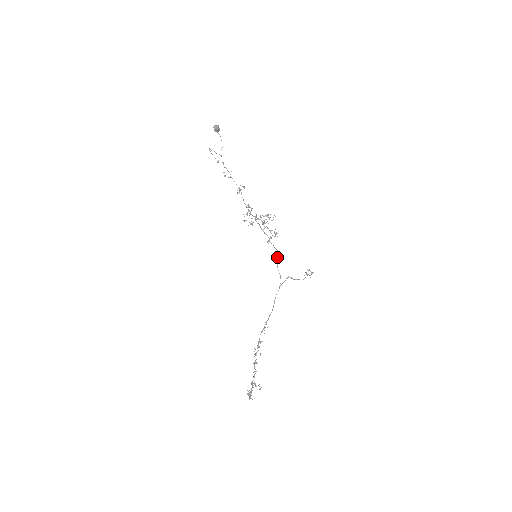
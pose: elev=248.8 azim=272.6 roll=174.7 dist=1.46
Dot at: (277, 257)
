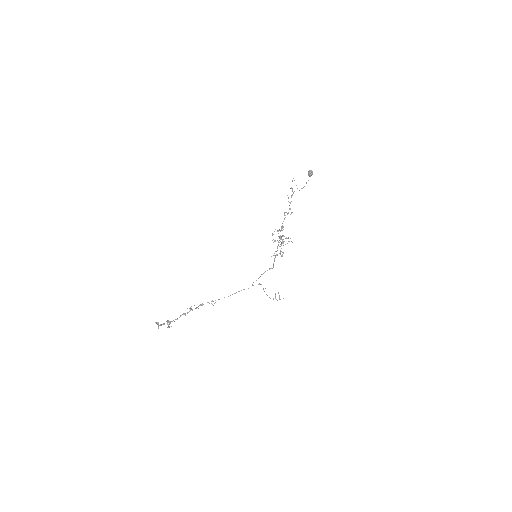
Dot at: occluded
